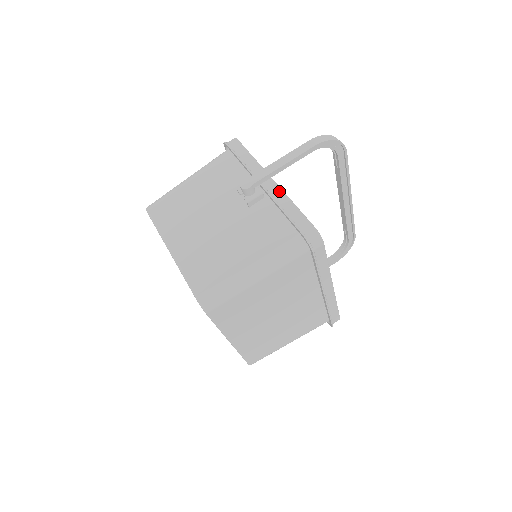
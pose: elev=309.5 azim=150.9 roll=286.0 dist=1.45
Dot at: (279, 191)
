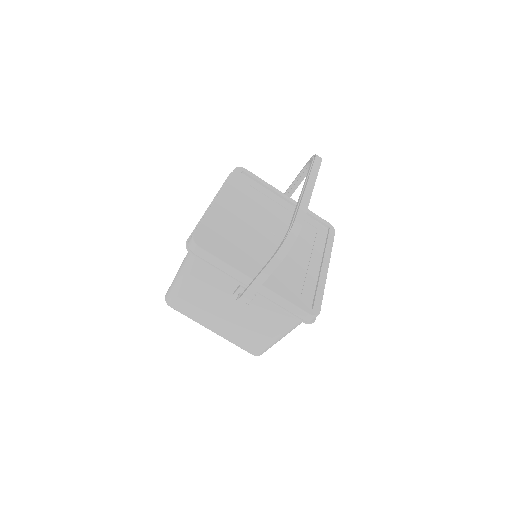
Dot at: (267, 292)
